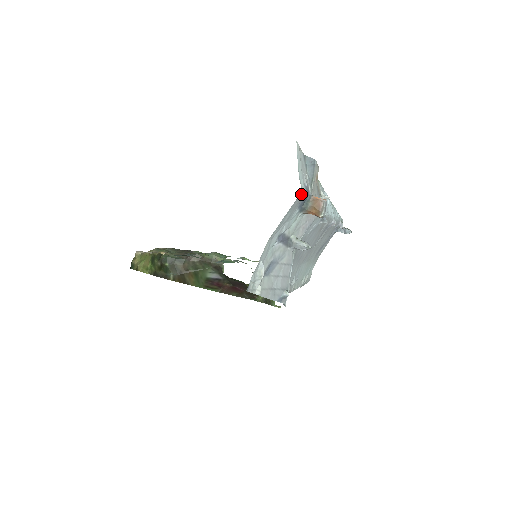
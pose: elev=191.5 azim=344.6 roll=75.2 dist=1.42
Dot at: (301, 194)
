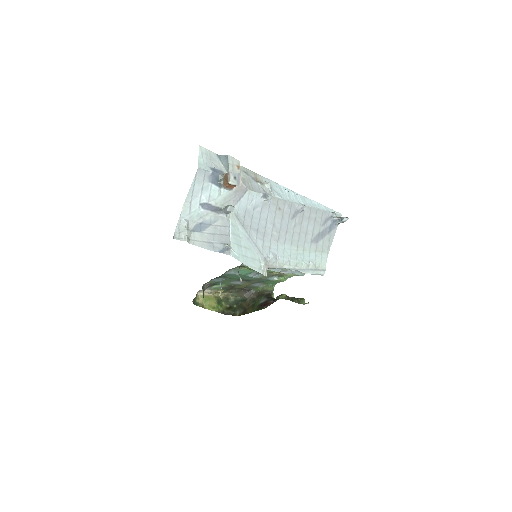
Dot at: (201, 170)
